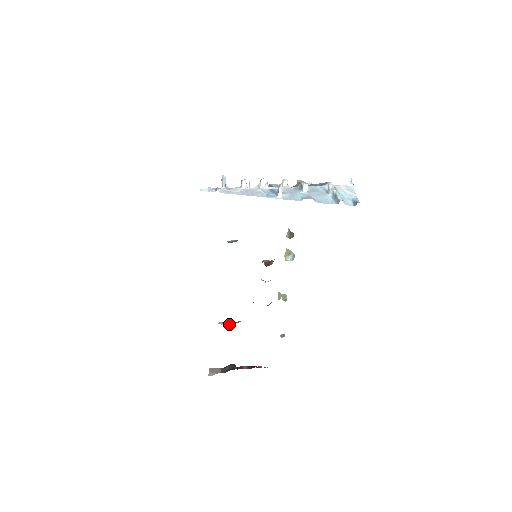
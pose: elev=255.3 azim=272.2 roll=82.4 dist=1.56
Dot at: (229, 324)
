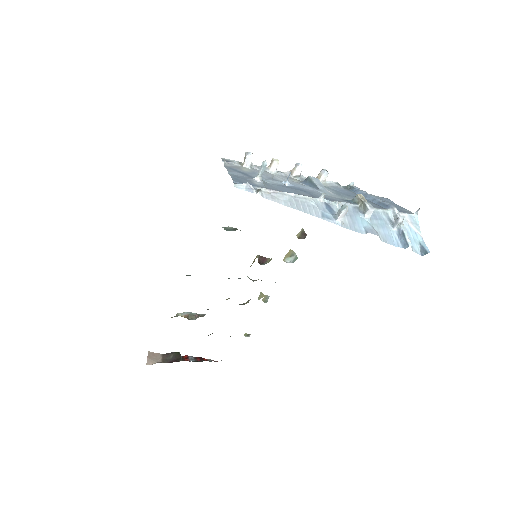
Dot at: (191, 317)
